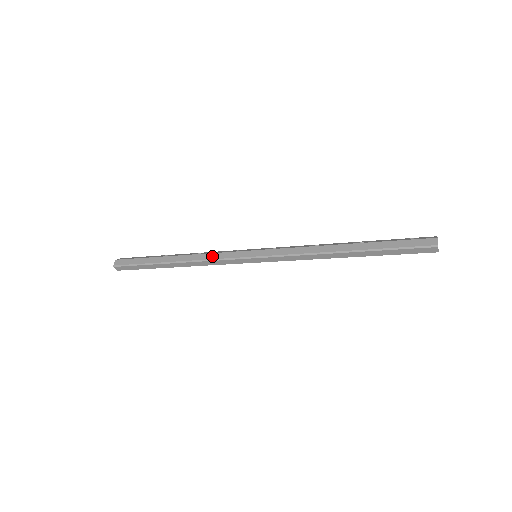
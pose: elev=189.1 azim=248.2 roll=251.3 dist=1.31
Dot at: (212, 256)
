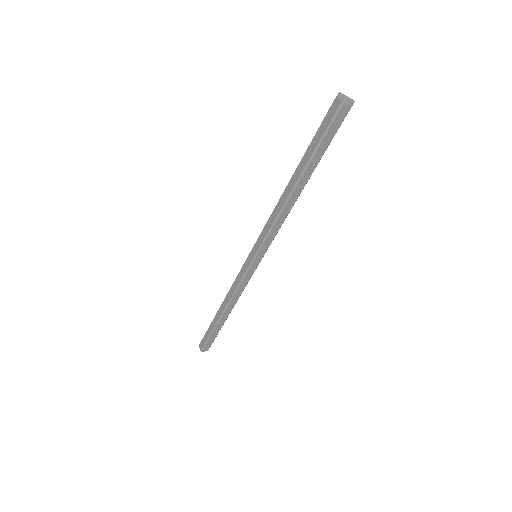
Dot at: (234, 287)
